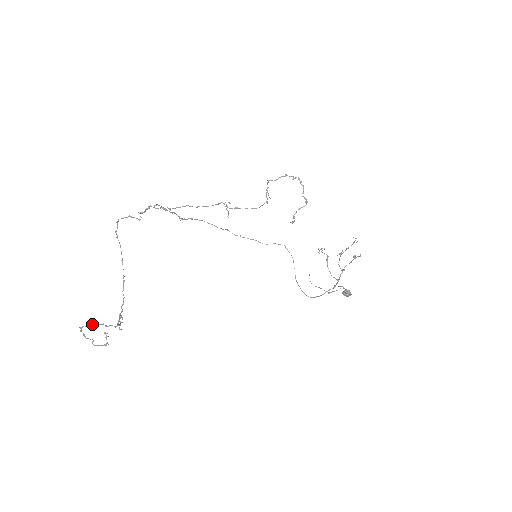
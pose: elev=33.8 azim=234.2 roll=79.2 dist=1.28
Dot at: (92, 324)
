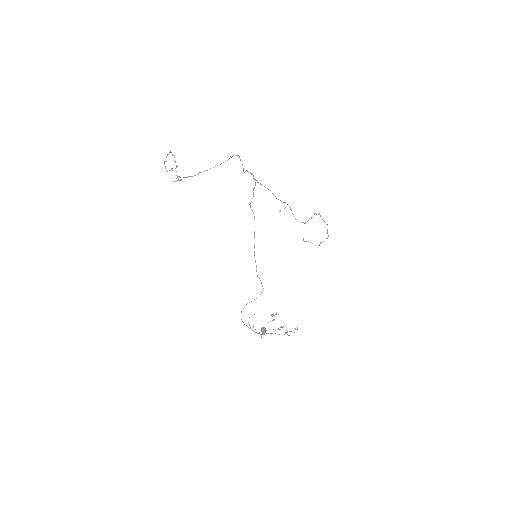
Dot at: occluded
